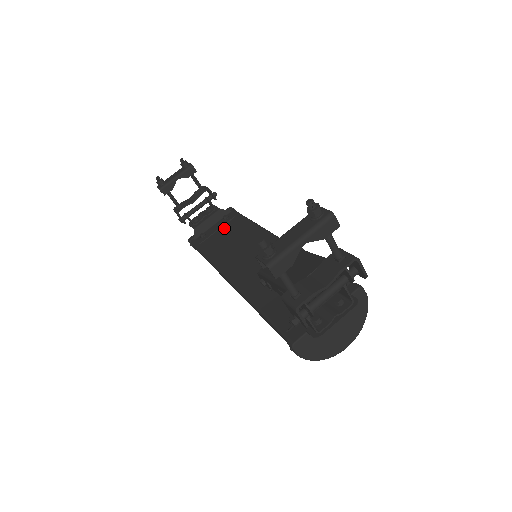
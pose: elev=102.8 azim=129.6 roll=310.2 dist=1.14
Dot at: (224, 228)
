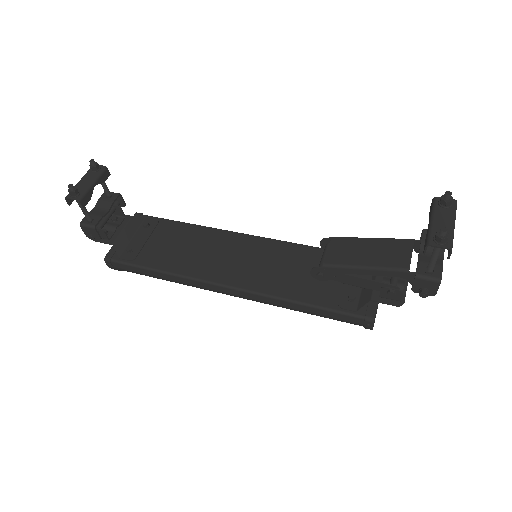
Dot at: (156, 237)
